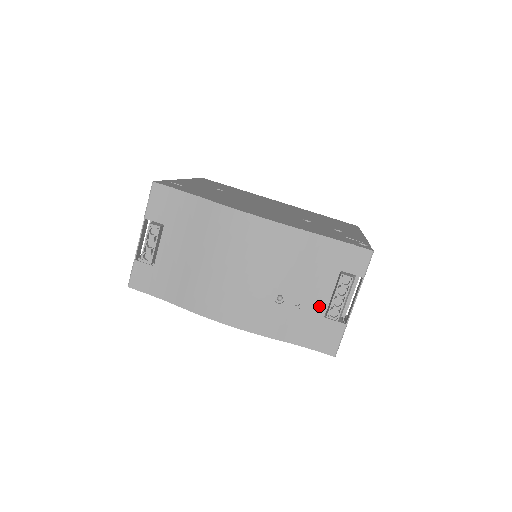
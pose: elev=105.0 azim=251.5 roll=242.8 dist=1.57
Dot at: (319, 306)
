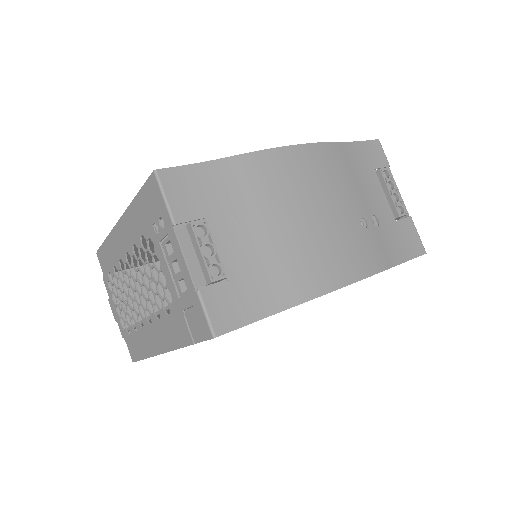
Dot at: (386, 212)
